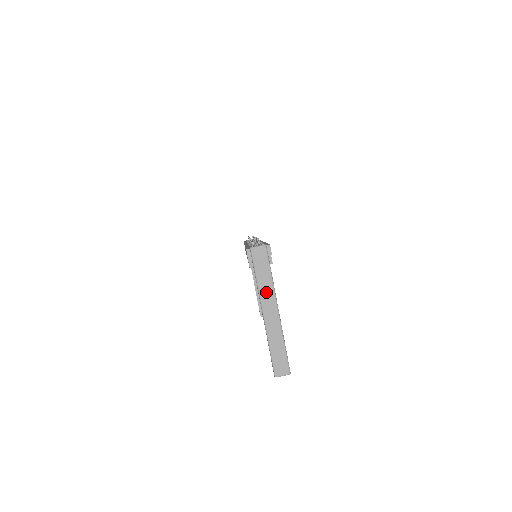
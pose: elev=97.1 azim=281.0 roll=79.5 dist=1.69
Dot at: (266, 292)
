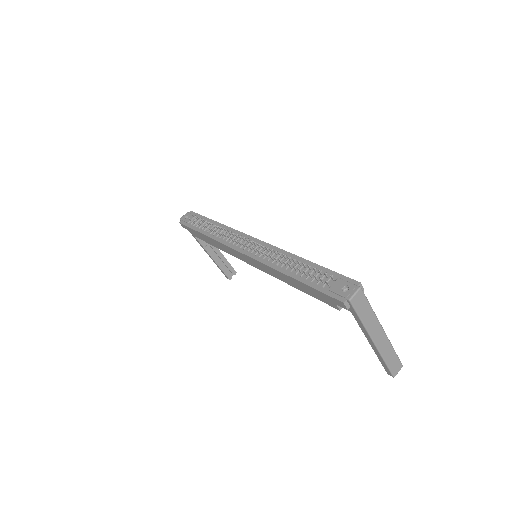
Dot at: (372, 325)
